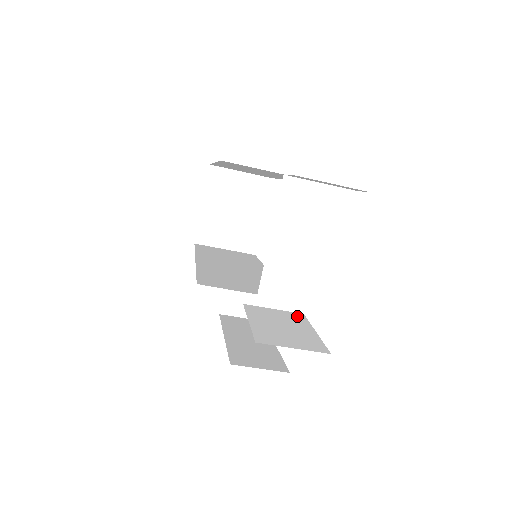
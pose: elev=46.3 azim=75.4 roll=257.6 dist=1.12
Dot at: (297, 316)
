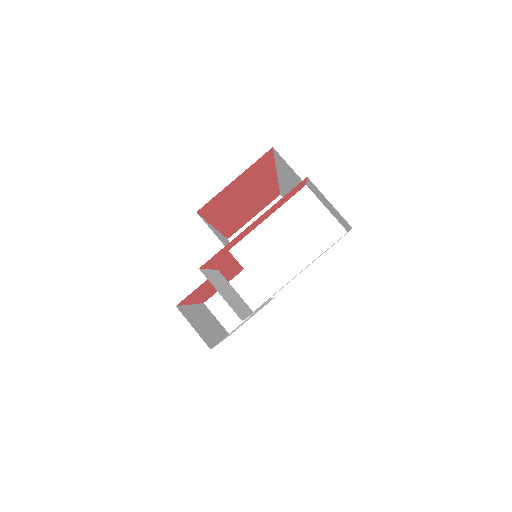
Dot at: (247, 307)
